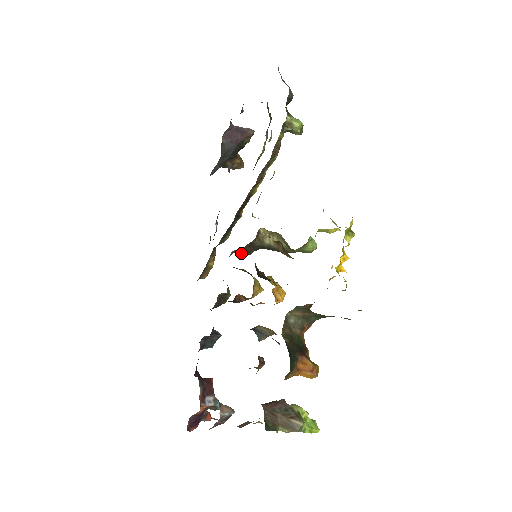
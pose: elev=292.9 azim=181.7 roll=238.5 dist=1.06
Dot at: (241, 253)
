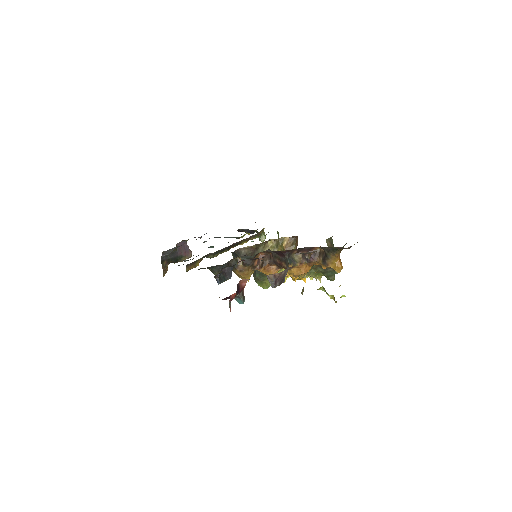
Dot at: (240, 255)
